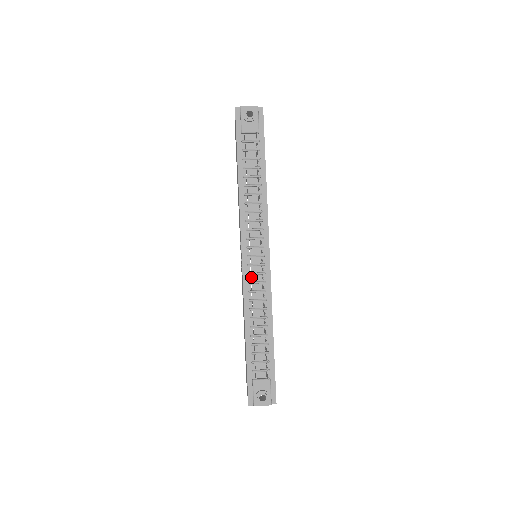
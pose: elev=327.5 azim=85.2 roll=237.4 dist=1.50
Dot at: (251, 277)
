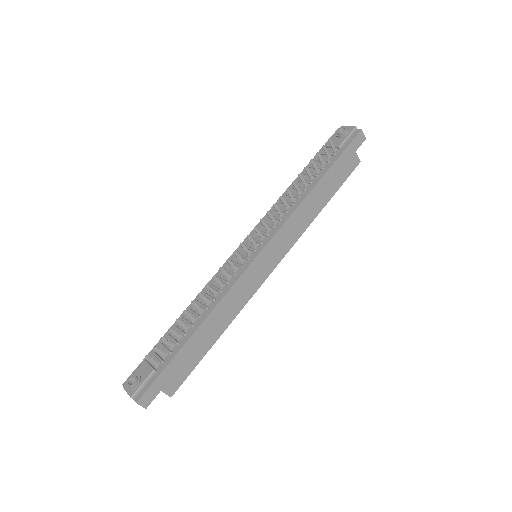
Dot at: occluded
